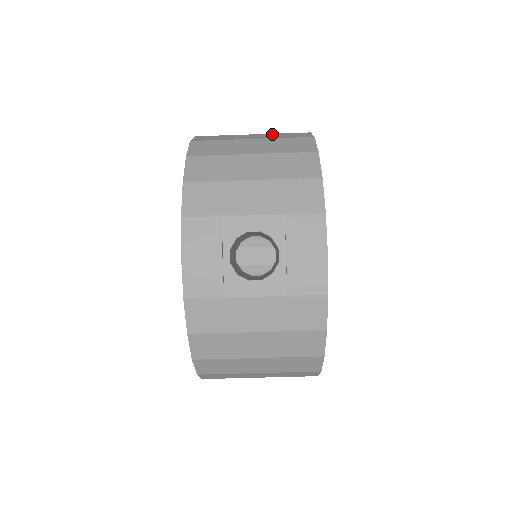
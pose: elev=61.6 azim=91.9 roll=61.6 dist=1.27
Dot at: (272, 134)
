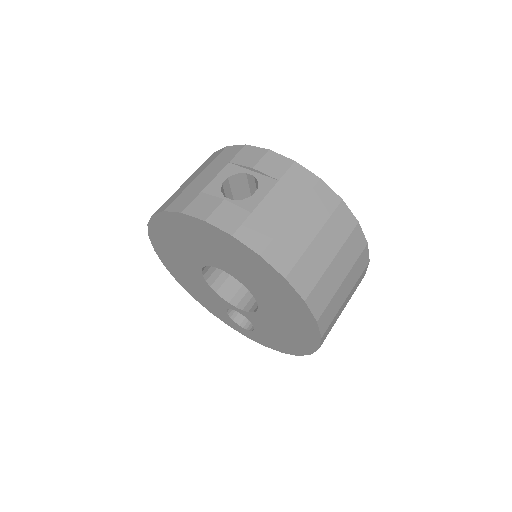
Dot at: occluded
